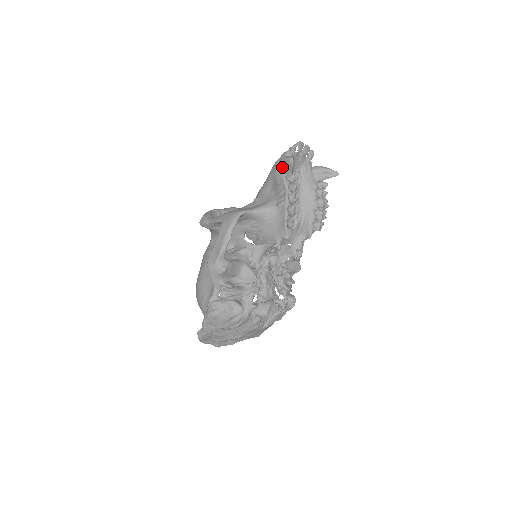
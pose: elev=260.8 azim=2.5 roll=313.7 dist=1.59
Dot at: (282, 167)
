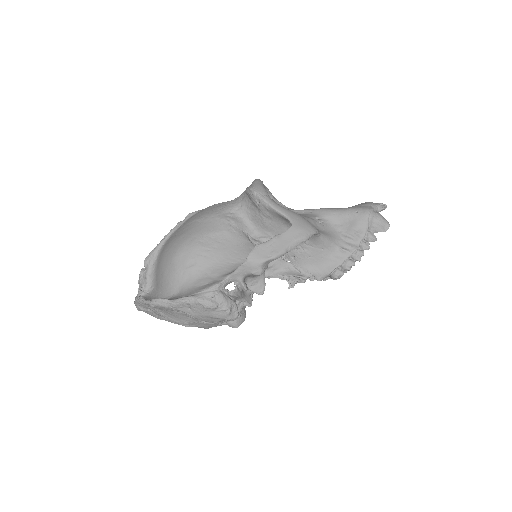
Dot at: (373, 222)
